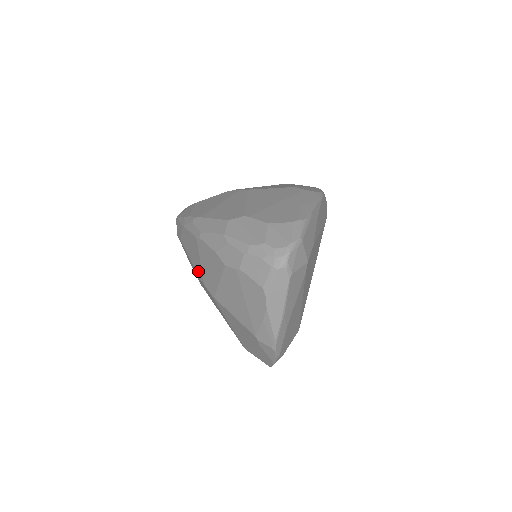
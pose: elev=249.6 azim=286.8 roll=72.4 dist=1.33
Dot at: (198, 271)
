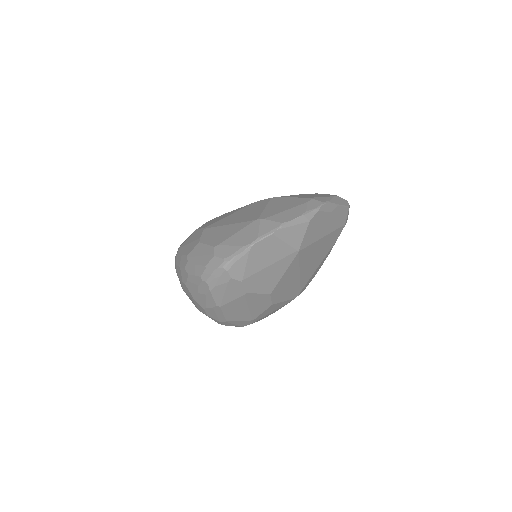
Dot at: occluded
